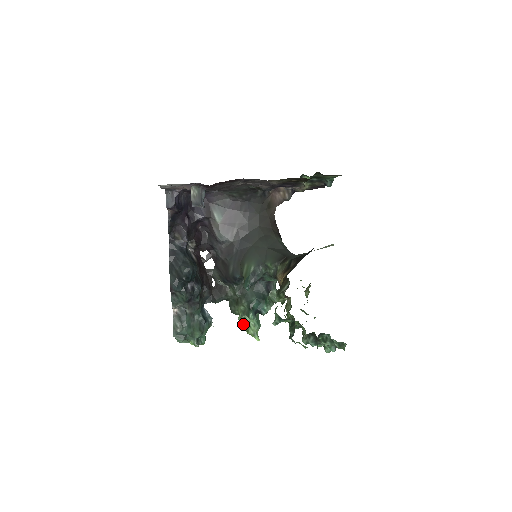
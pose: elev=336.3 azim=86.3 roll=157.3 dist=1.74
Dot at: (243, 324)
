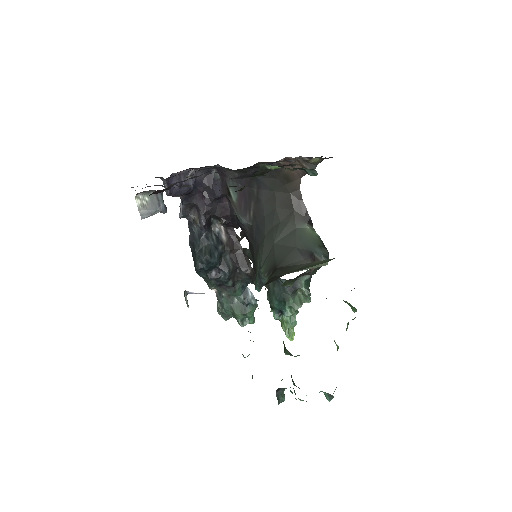
Dot at: occluded
